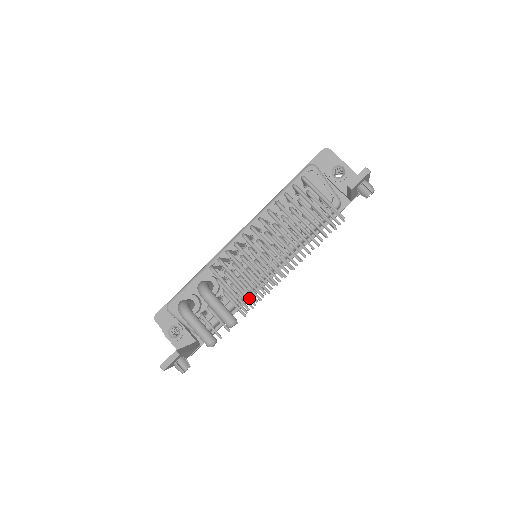
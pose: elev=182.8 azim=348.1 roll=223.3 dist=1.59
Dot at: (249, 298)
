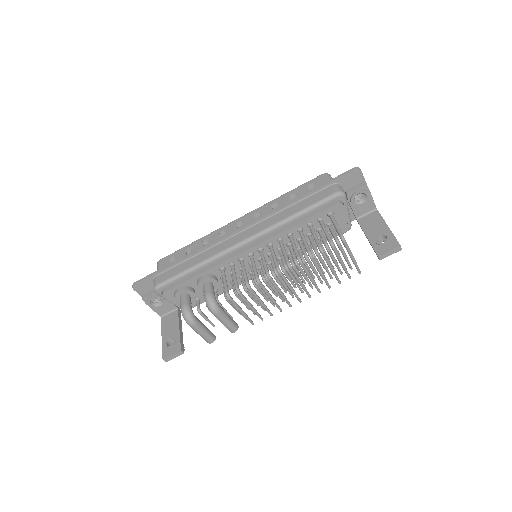
Dot at: occluded
